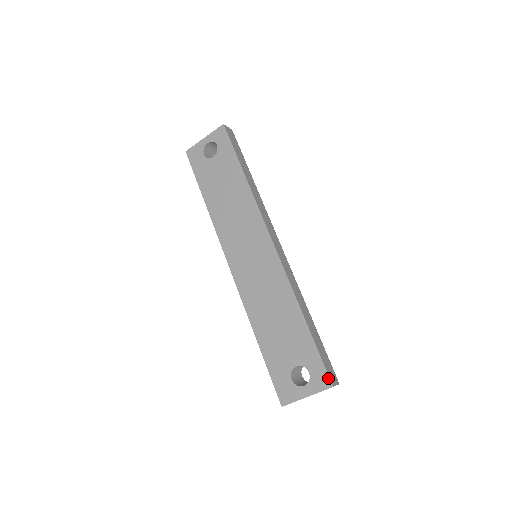
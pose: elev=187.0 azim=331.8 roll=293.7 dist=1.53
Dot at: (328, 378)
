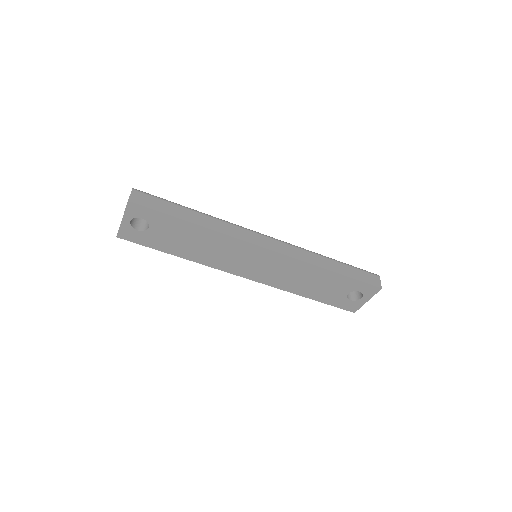
Dot at: (375, 287)
